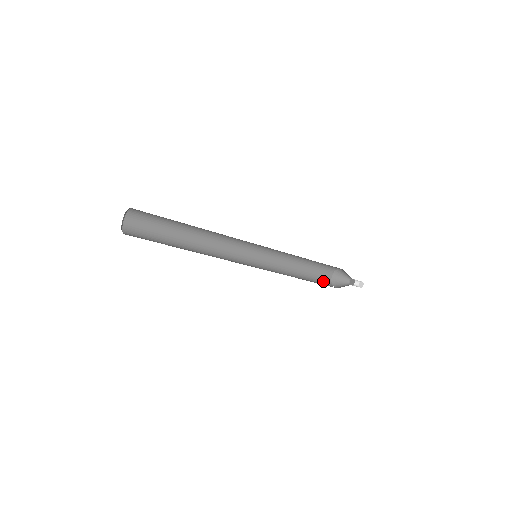
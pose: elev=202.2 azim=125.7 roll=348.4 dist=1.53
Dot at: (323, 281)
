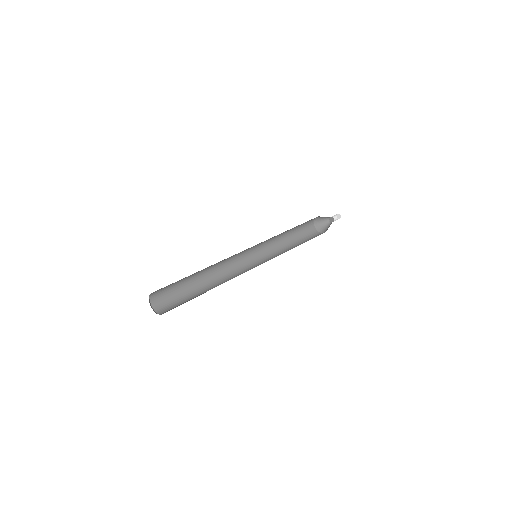
Dot at: (307, 227)
